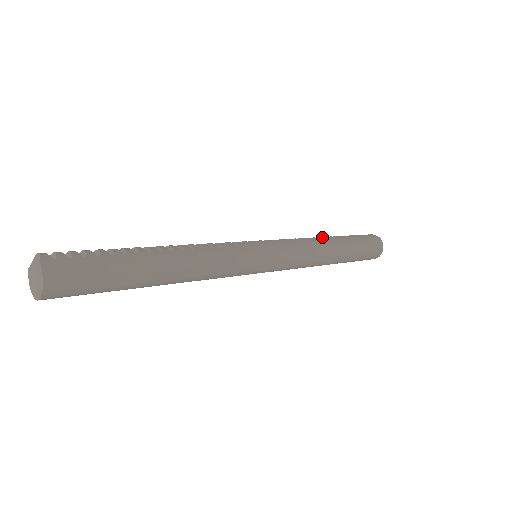
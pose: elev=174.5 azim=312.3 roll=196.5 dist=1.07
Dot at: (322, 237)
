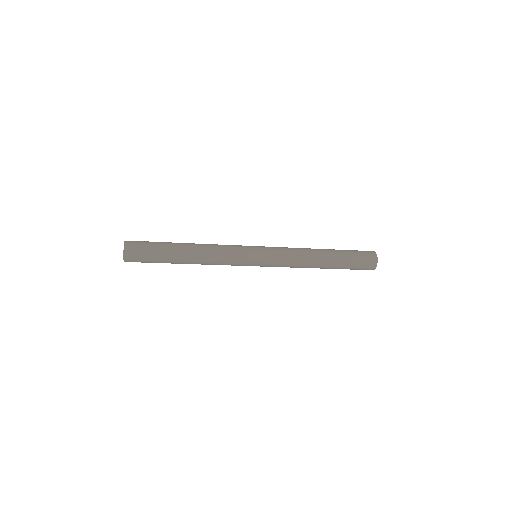
Dot at: occluded
